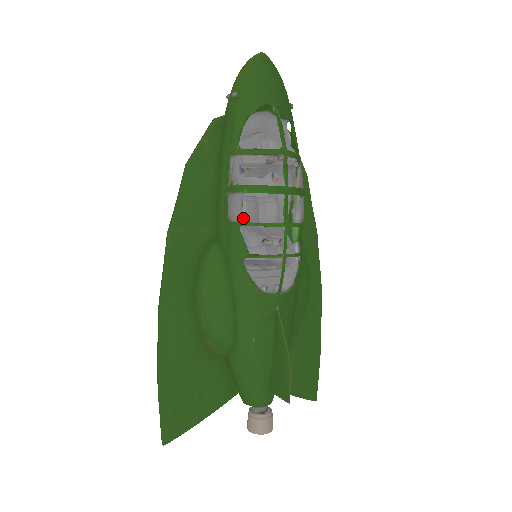
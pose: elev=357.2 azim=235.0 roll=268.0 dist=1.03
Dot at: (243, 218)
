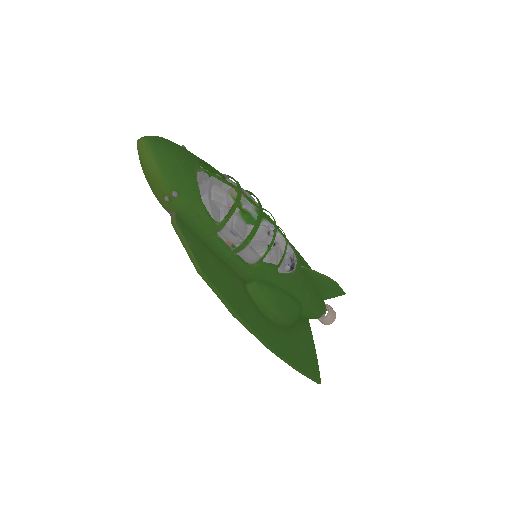
Dot at: occluded
